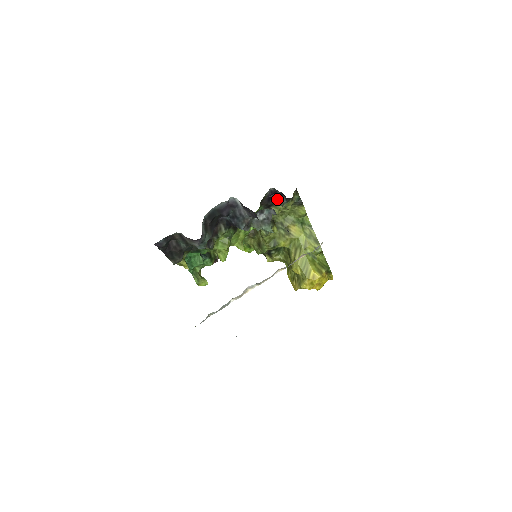
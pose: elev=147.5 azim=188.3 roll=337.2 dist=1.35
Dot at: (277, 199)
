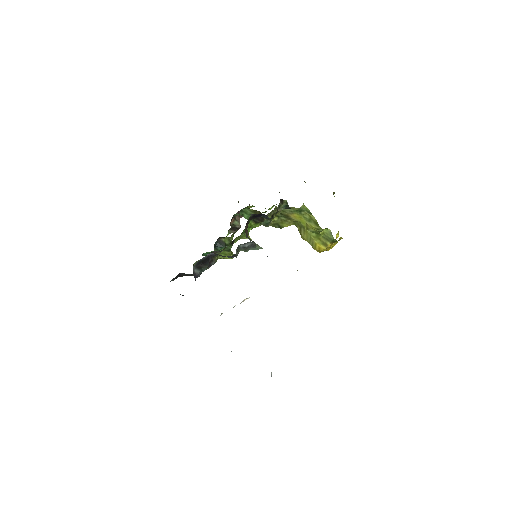
Dot at: (262, 215)
